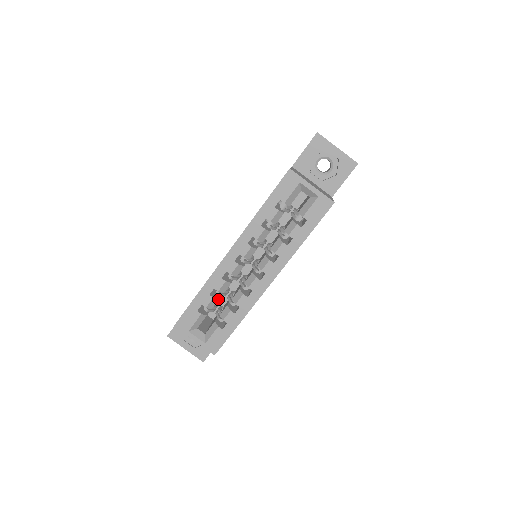
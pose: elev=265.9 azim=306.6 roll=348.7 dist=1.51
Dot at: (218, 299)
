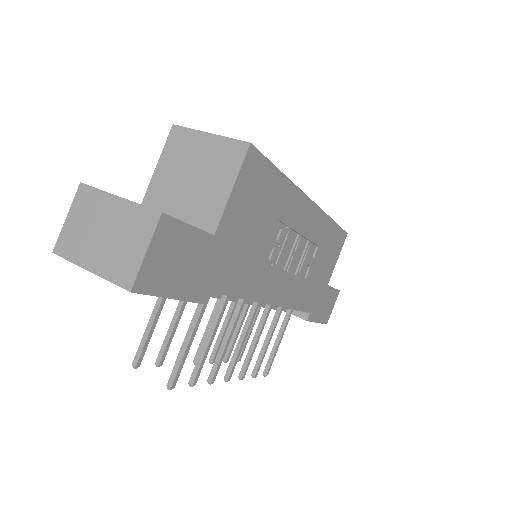
Dot at: occluded
